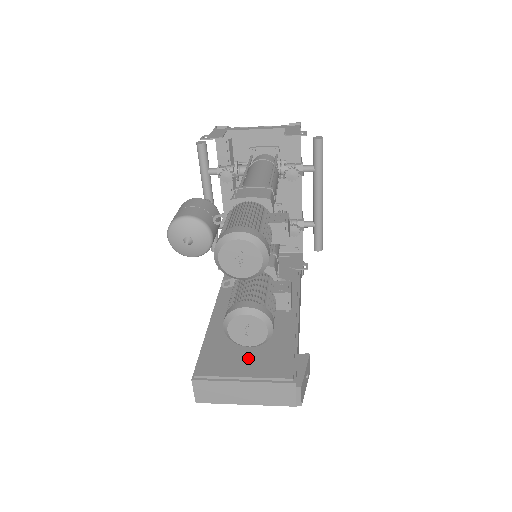
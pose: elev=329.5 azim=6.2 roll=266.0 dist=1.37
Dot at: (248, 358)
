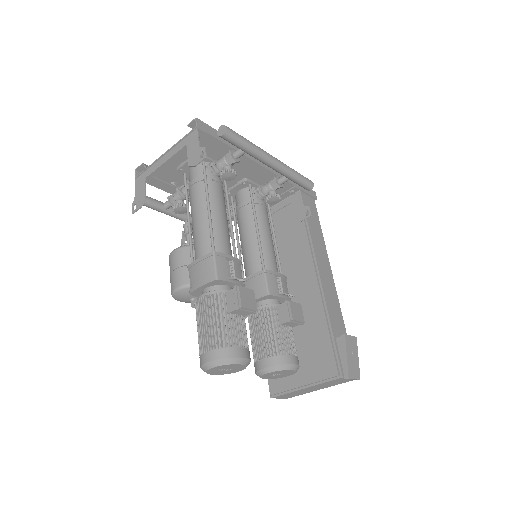
Dot at: (299, 363)
